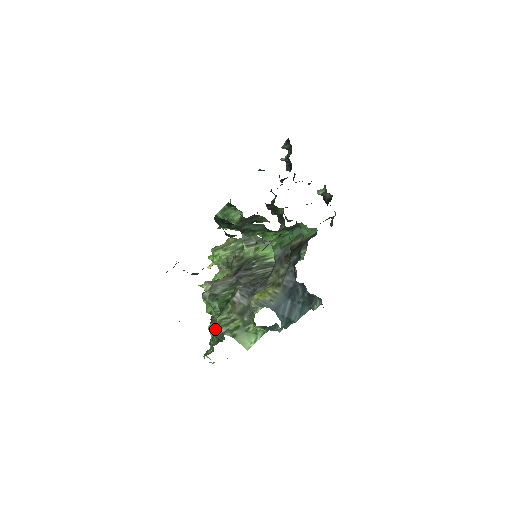
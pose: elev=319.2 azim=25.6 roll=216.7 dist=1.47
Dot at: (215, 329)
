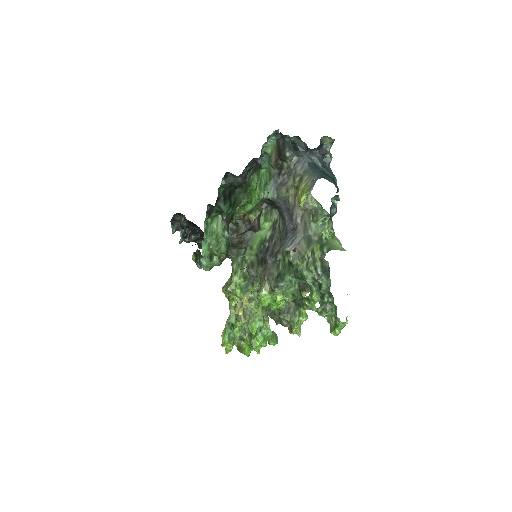
Dot at: (312, 292)
